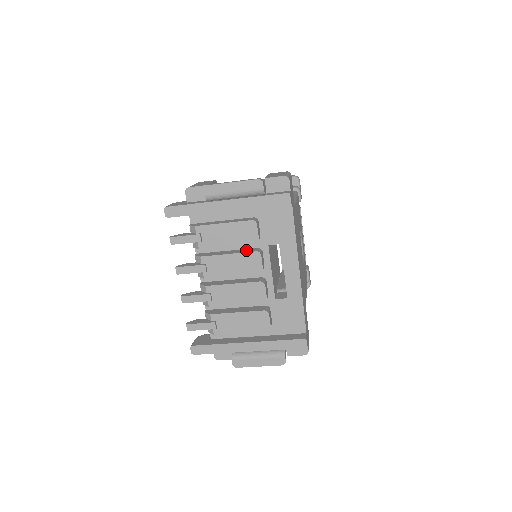
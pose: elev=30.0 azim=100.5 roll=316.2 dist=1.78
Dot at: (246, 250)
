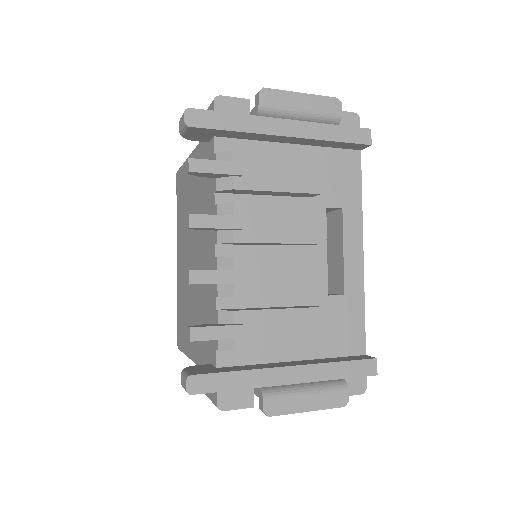
Dot at: occluded
